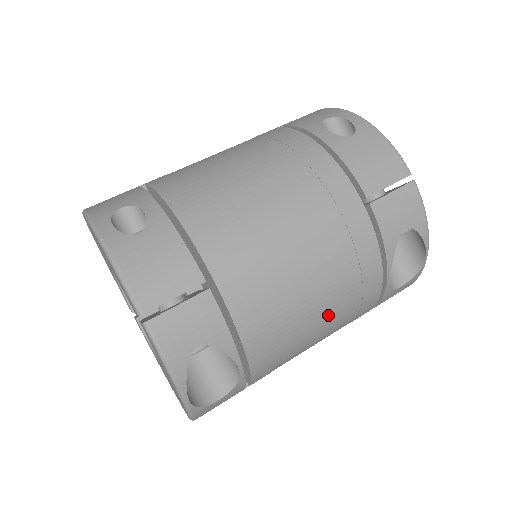
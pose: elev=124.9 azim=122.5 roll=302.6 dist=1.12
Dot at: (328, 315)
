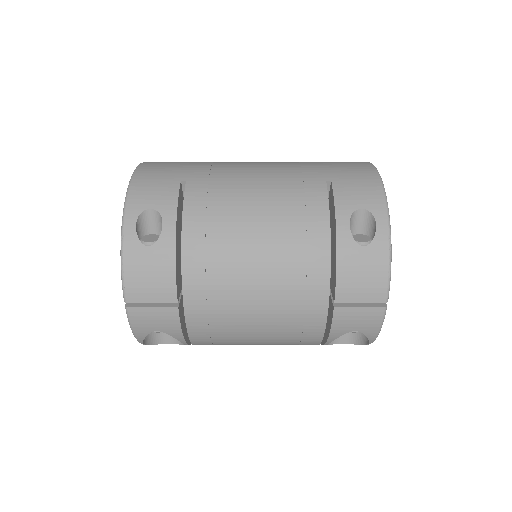
Dot at: (265, 344)
